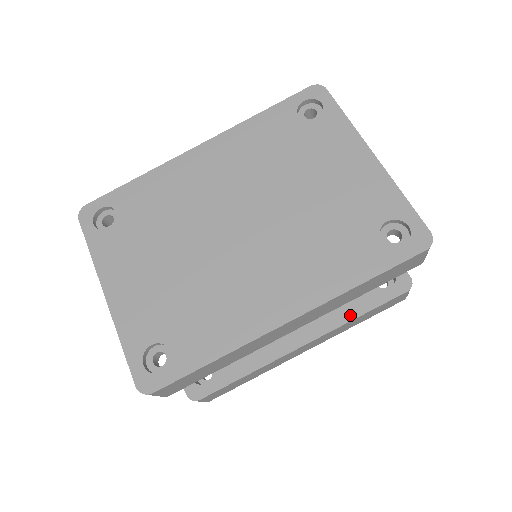
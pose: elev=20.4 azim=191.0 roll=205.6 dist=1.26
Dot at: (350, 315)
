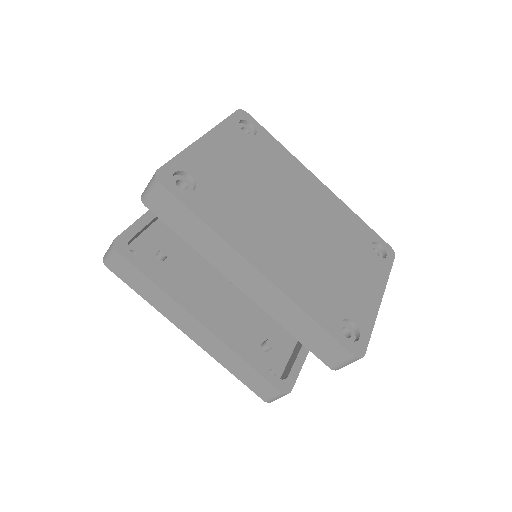
Dot at: (242, 353)
